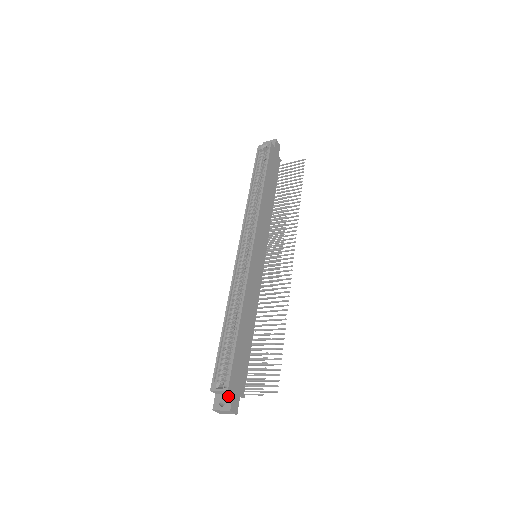
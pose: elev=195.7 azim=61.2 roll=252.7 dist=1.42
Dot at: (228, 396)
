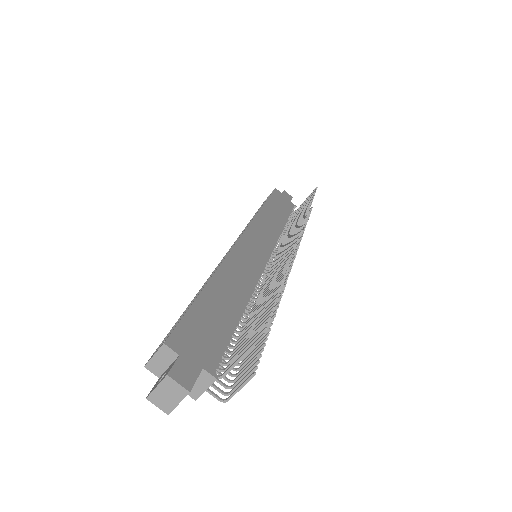
Dot at: (172, 363)
